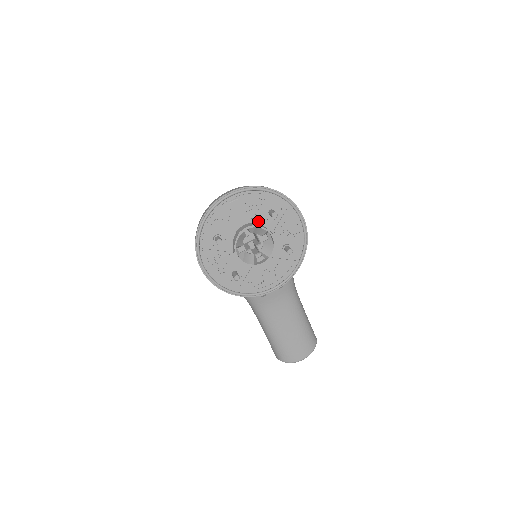
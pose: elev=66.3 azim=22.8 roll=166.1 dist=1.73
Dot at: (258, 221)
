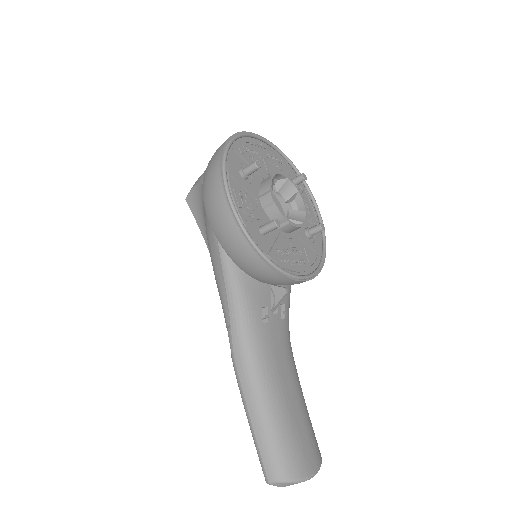
Dot at: occluded
